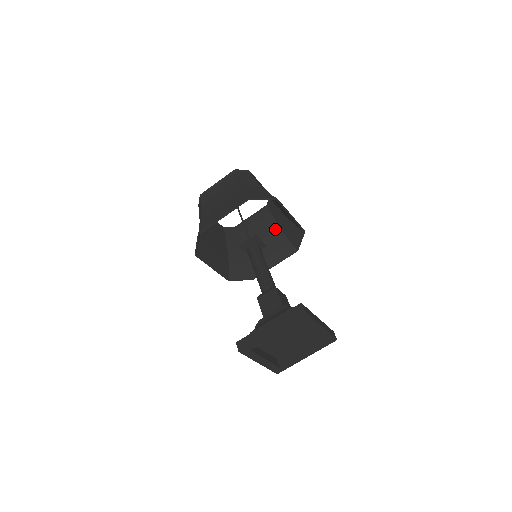
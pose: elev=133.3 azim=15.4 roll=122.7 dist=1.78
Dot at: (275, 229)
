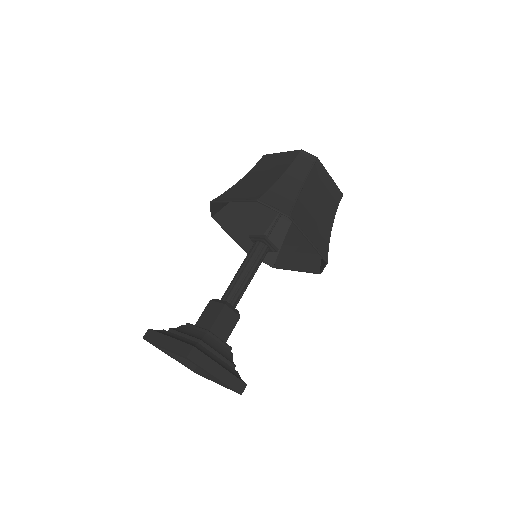
Dot at: occluded
